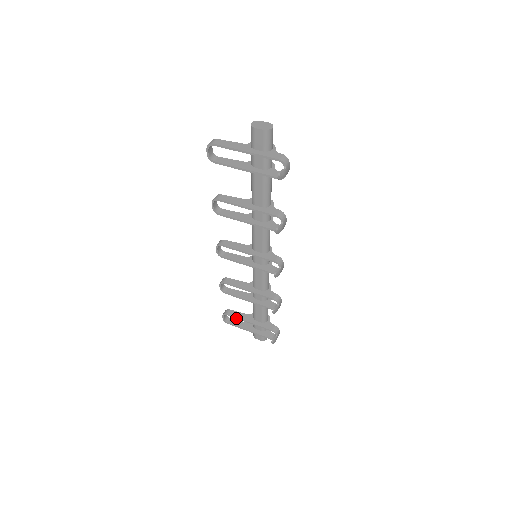
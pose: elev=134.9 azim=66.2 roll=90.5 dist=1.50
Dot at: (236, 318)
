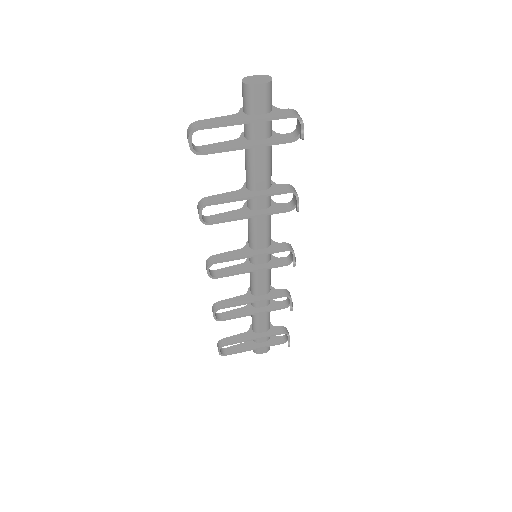
Dot at: occluded
